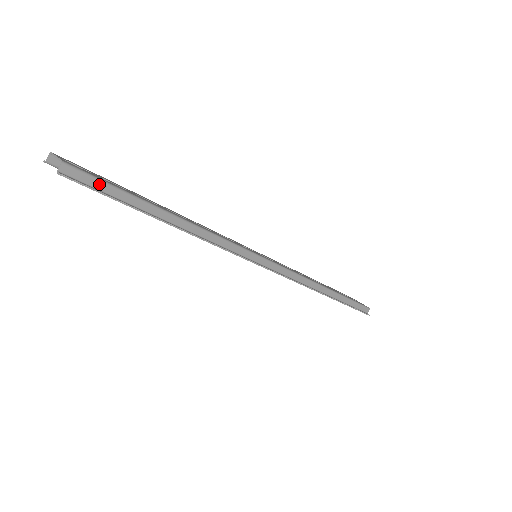
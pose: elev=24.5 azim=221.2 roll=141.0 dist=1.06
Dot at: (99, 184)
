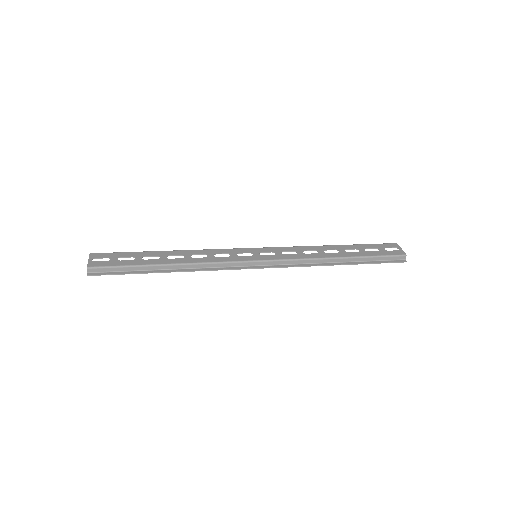
Dot at: (112, 269)
